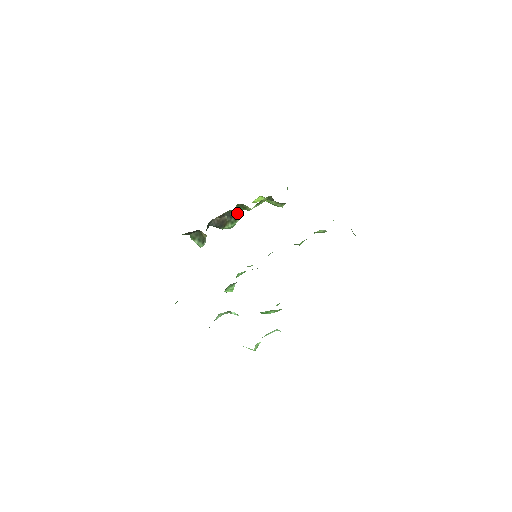
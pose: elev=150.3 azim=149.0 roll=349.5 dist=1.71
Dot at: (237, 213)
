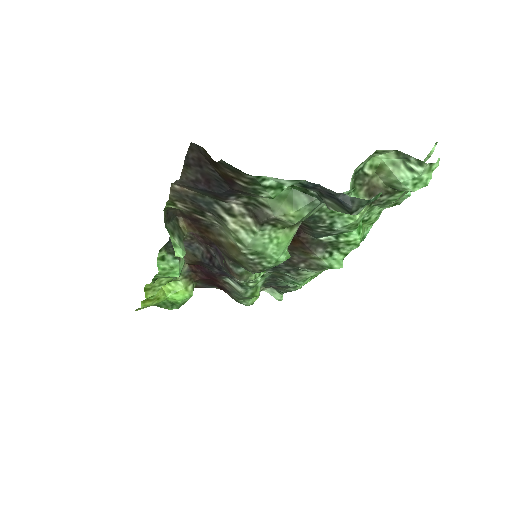
Dot at: occluded
